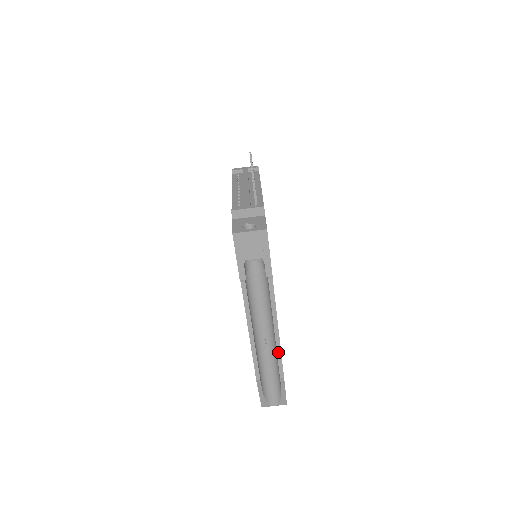
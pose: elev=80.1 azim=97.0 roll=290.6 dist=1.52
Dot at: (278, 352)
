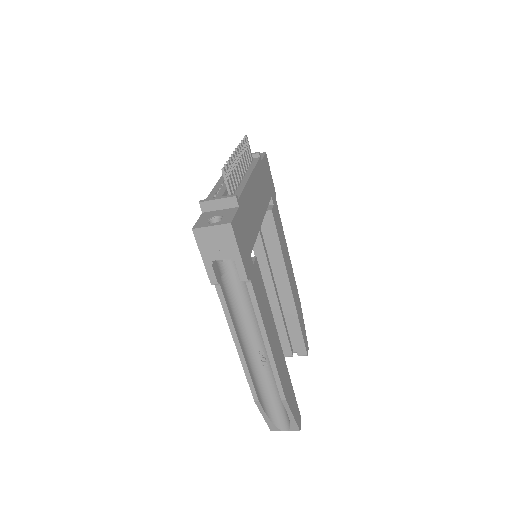
Dot at: (274, 370)
